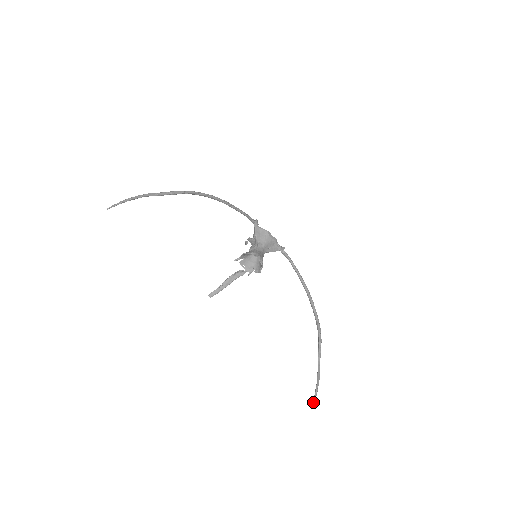
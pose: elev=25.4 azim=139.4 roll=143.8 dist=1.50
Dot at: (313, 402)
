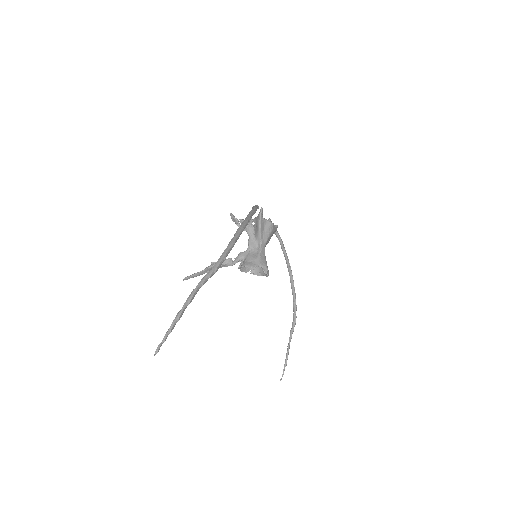
Dot at: (282, 376)
